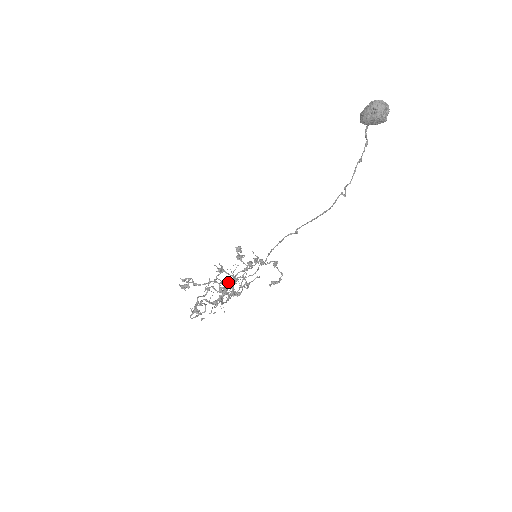
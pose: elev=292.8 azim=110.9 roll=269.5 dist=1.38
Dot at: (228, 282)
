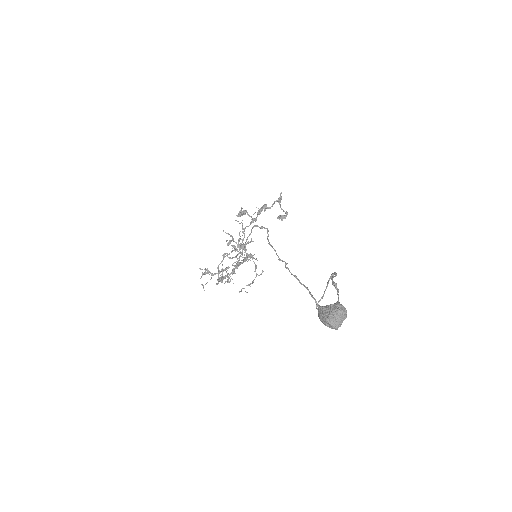
Dot at: (239, 240)
